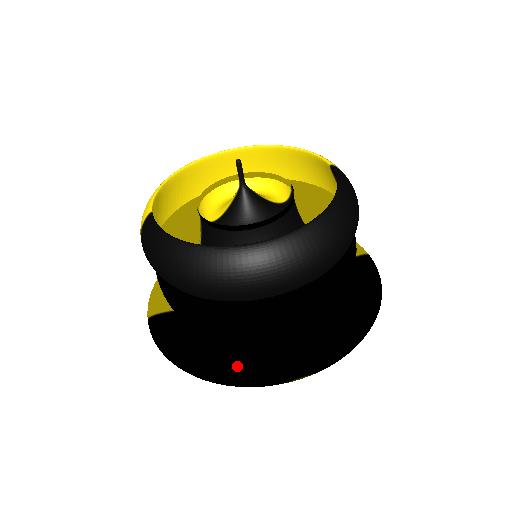
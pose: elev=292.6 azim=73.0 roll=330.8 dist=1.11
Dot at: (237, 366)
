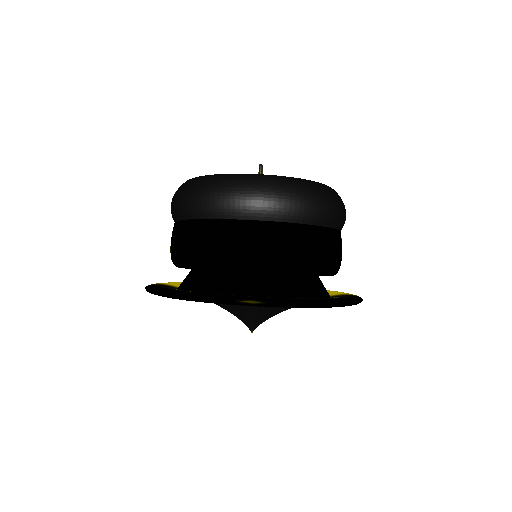
Dot at: occluded
